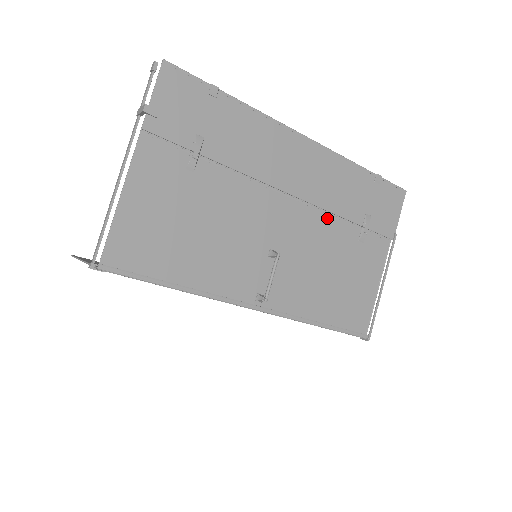
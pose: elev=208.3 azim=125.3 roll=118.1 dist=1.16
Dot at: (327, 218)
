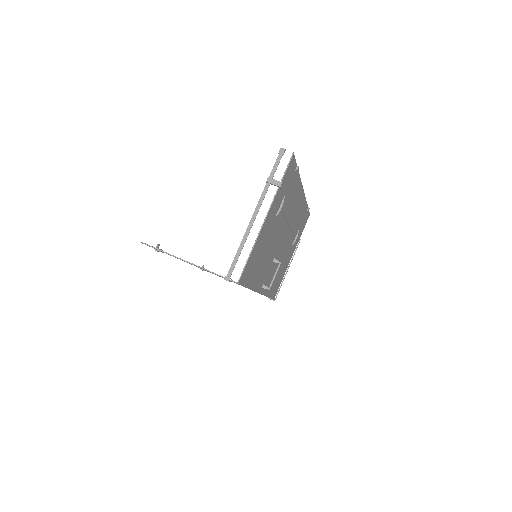
Dot at: (291, 235)
